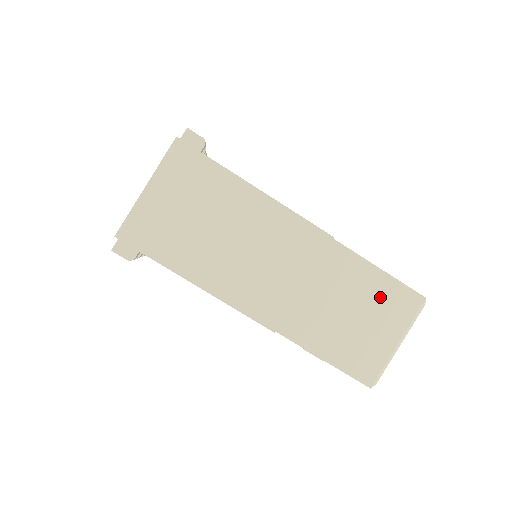
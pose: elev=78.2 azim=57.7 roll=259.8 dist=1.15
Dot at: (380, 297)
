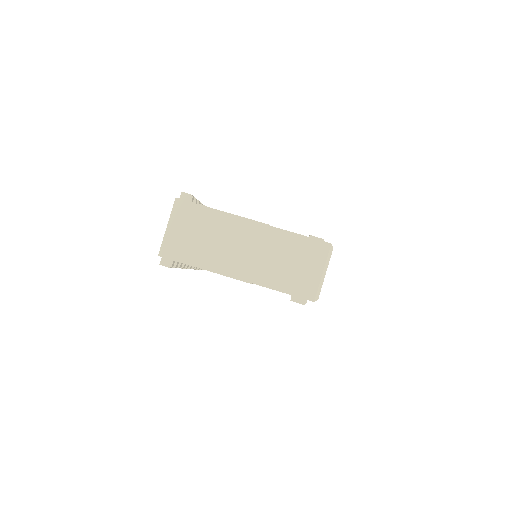
Dot at: (305, 250)
